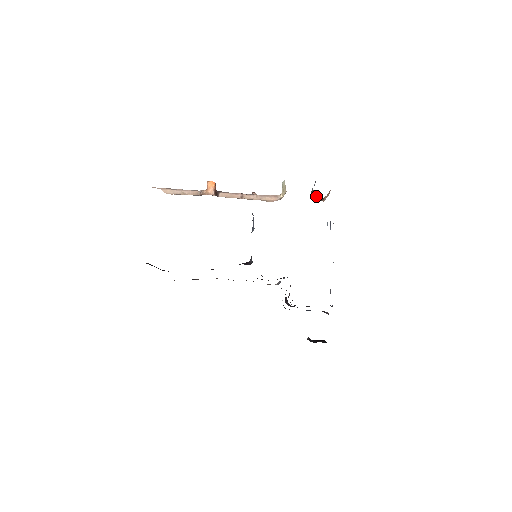
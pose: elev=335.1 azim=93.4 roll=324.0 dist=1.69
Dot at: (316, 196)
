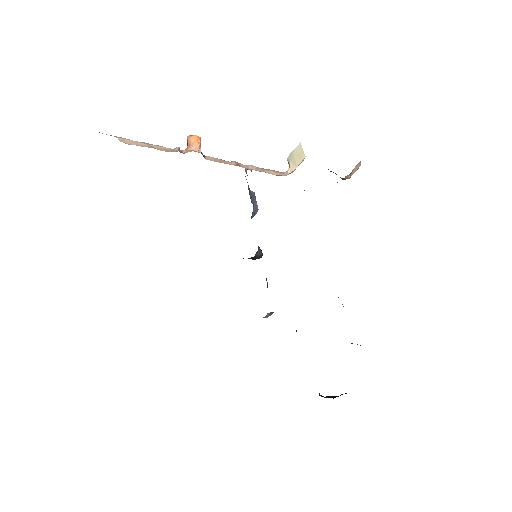
Dot at: (336, 174)
